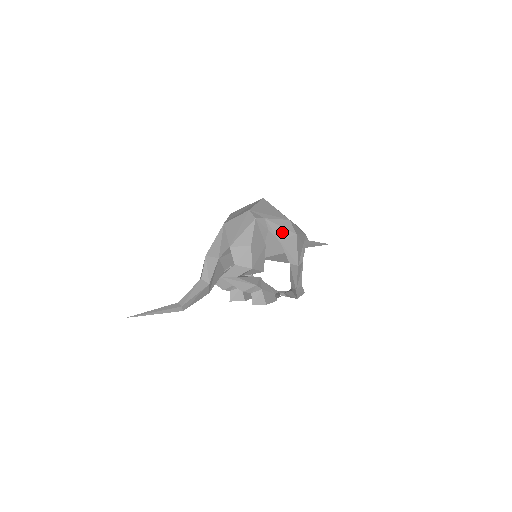
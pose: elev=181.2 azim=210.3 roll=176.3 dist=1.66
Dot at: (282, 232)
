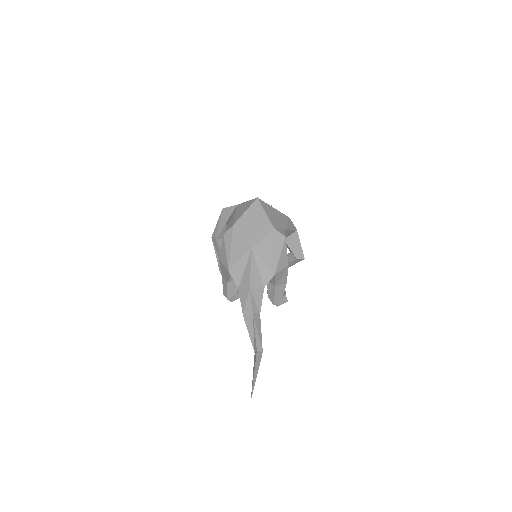
Dot at: (289, 233)
